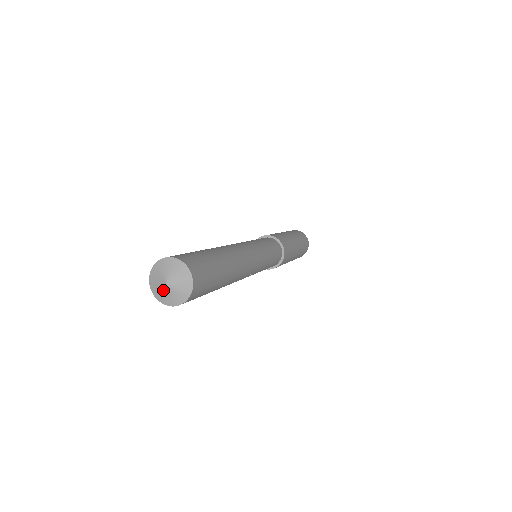
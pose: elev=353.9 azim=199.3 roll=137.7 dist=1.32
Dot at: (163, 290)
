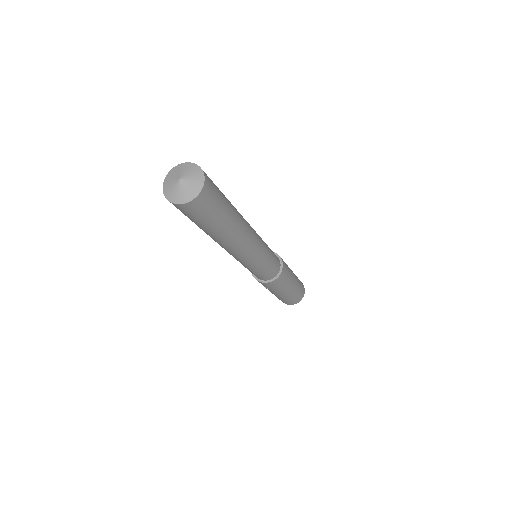
Dot at: (176, 188)
